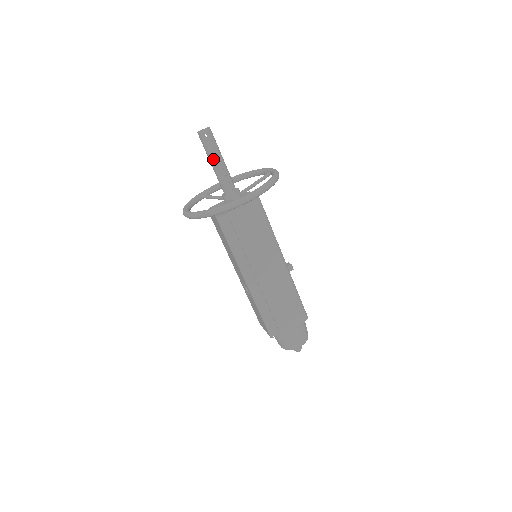
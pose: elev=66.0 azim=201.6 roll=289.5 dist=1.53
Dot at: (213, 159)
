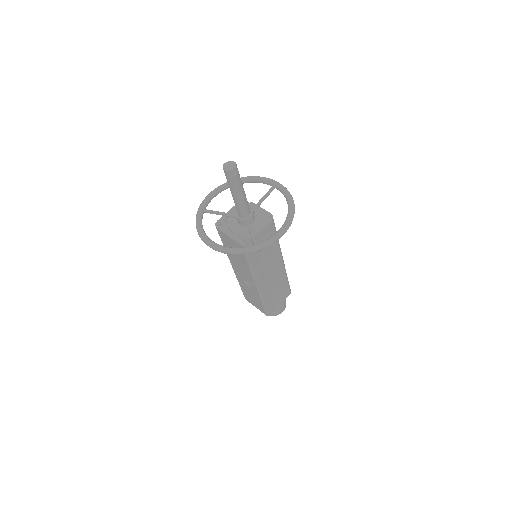
Dot at: (237, 192)
